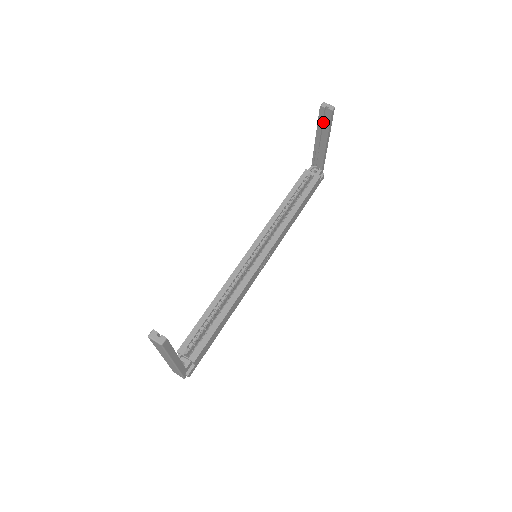
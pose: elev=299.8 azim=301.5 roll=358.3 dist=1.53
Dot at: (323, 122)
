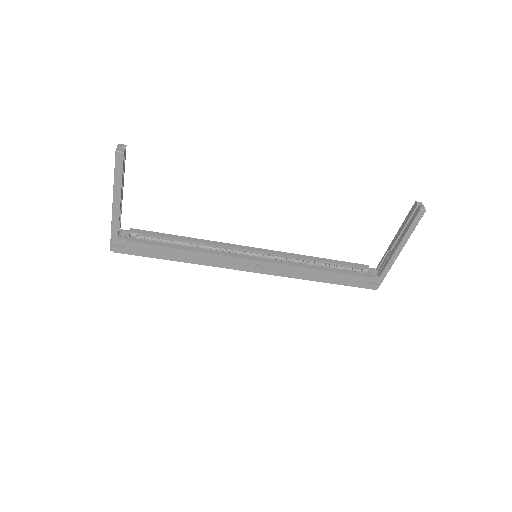
Dot at: (409, 222)
